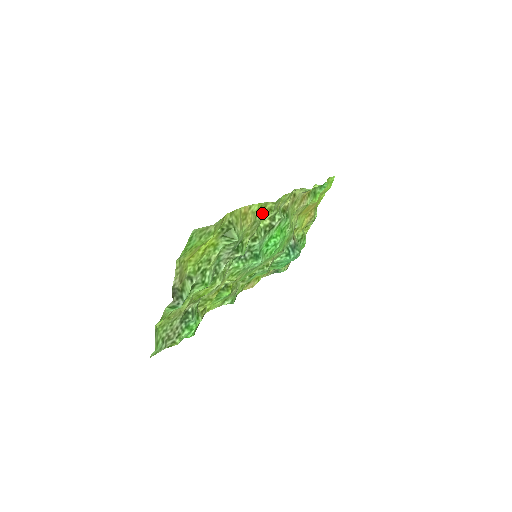
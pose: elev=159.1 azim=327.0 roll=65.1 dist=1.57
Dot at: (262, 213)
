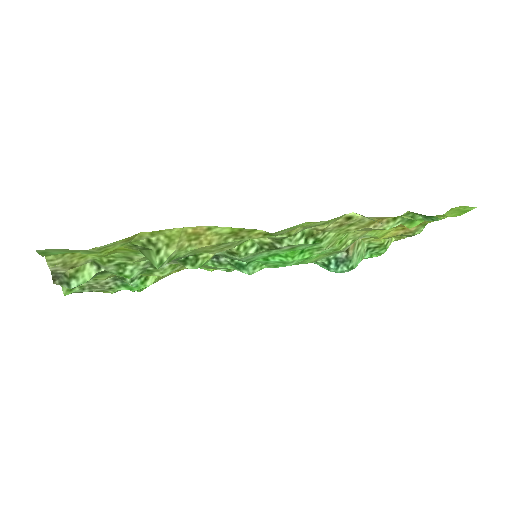
Dot at: (244, 235)
